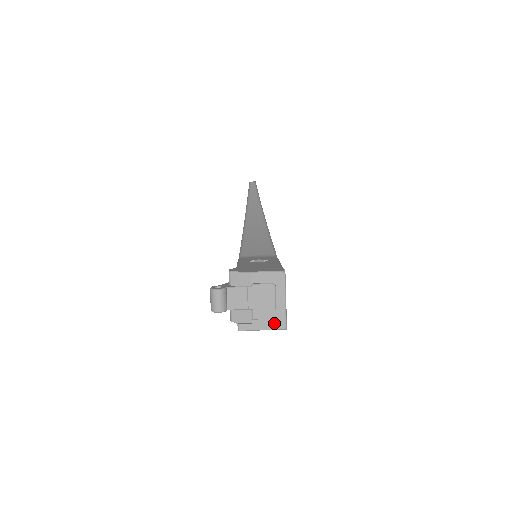
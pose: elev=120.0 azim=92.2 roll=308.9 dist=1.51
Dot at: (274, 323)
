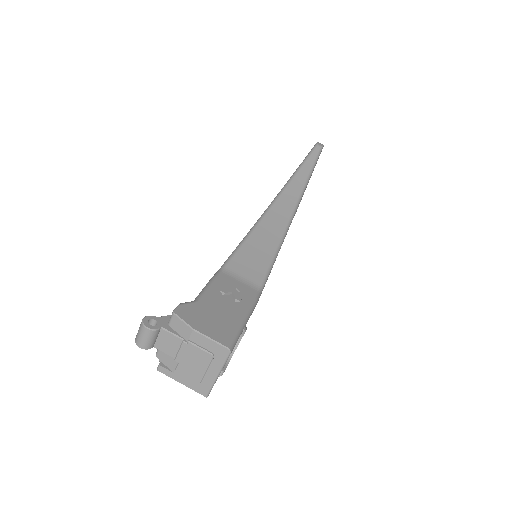
Dot at: (196, 386)
